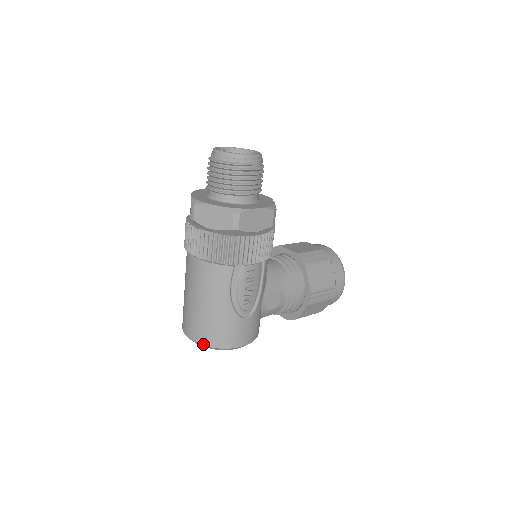
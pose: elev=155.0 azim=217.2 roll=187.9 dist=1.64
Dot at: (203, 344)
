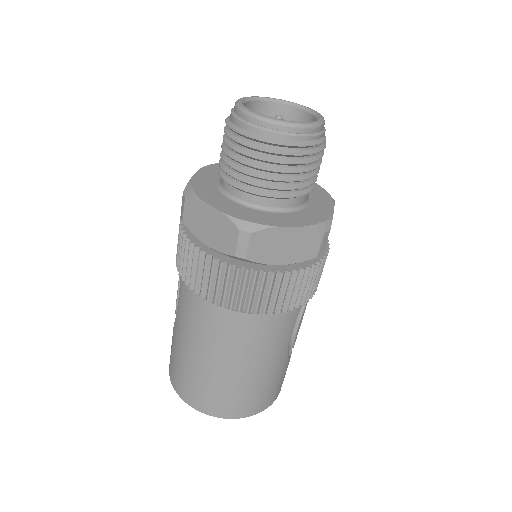
Dot at: (244, 416)
